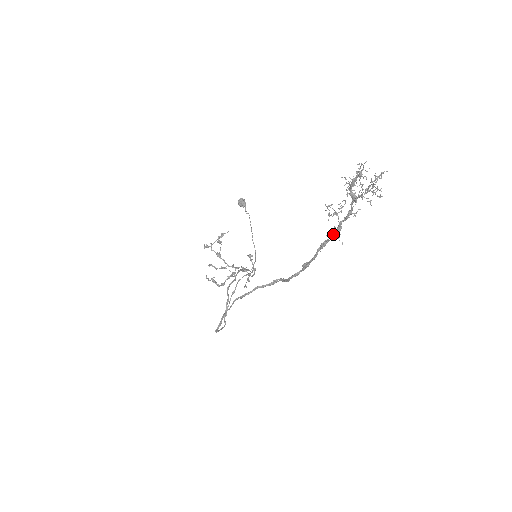
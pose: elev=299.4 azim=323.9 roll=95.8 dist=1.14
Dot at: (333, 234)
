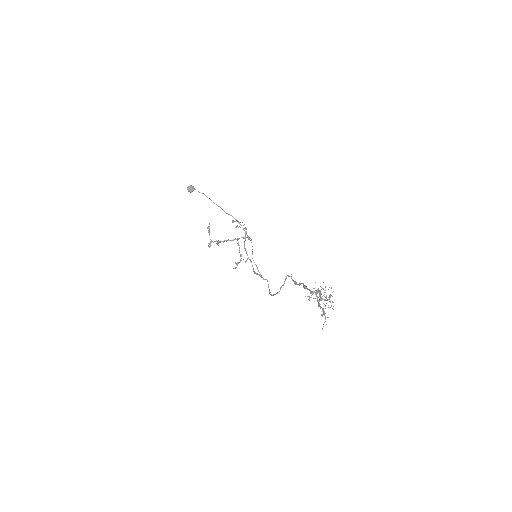
Dot at: (316, 294)
